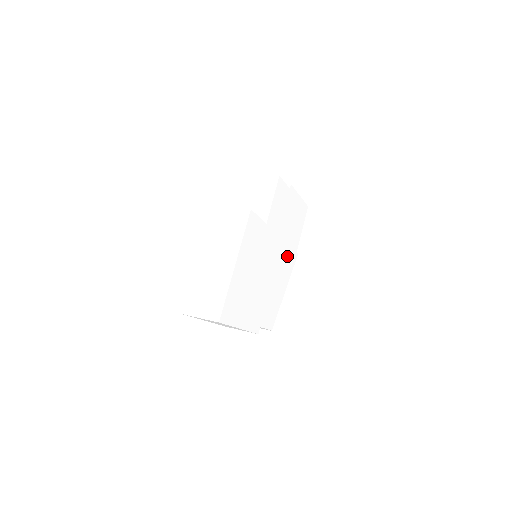
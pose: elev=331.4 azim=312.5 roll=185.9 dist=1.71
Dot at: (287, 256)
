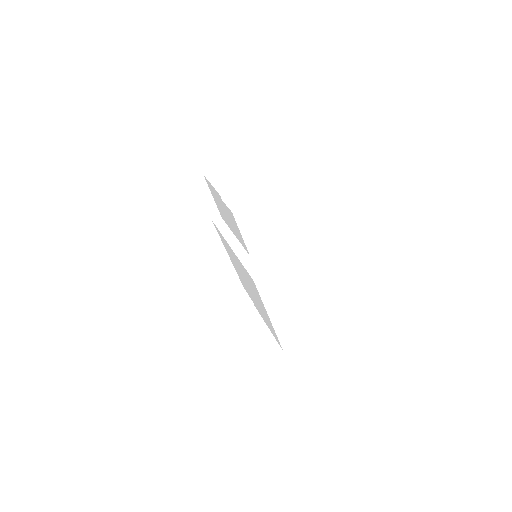
Dot at: occluded
